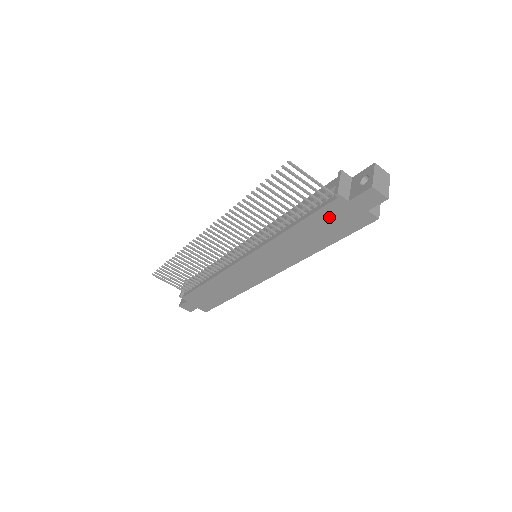
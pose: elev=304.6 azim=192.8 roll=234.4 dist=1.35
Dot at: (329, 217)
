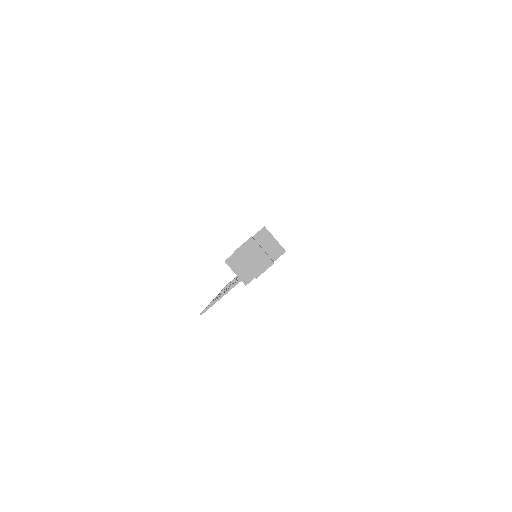
Dot at: occluded
